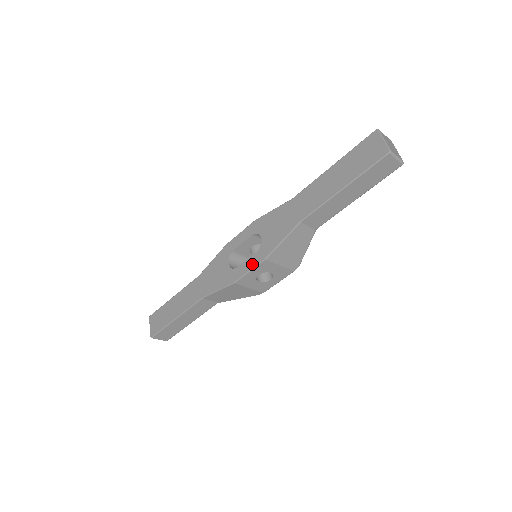
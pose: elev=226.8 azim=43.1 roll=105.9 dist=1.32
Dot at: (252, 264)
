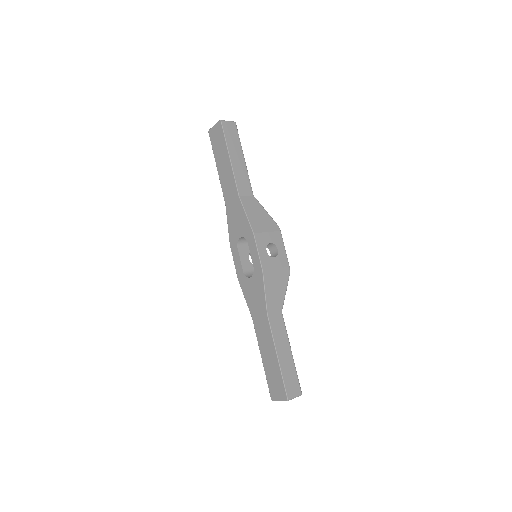
Dot at: (254, 248)
